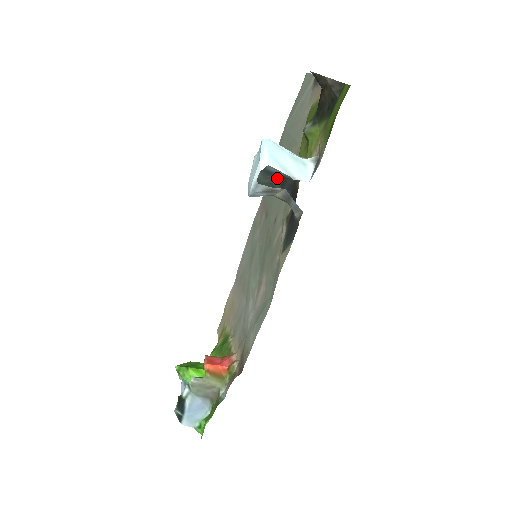
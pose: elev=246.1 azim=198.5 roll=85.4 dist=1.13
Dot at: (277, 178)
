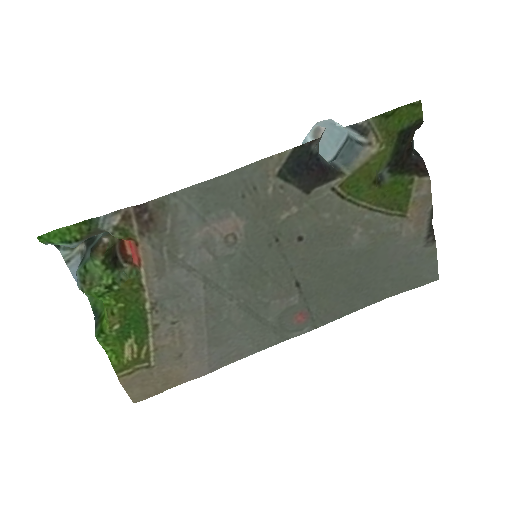
Dot at: (331, 165)
